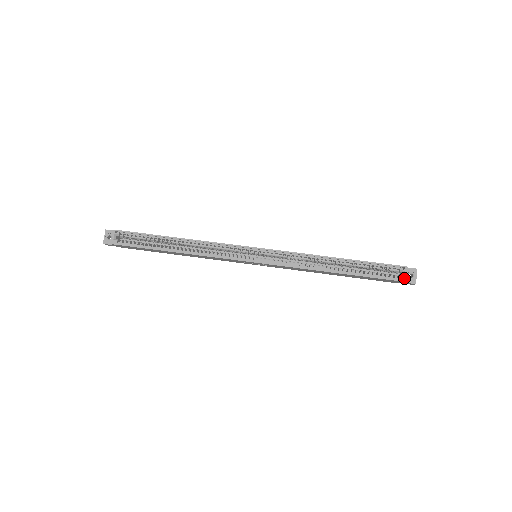
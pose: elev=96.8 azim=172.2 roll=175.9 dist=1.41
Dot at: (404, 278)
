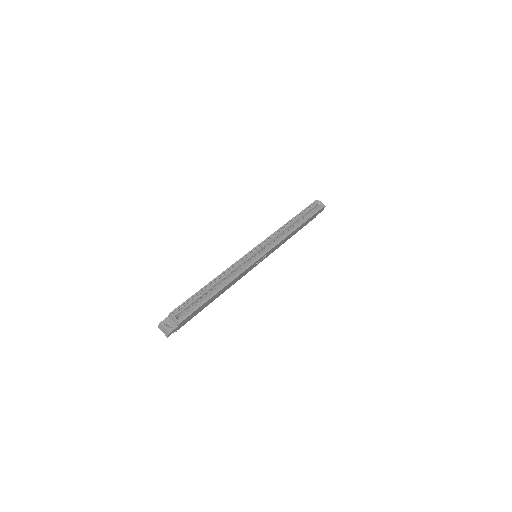
Dot at: (322, 205)
